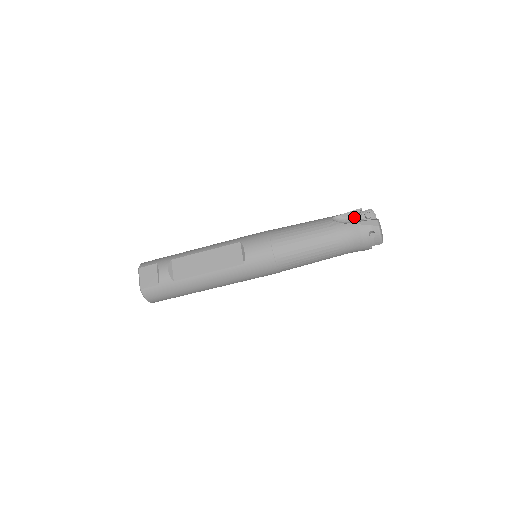
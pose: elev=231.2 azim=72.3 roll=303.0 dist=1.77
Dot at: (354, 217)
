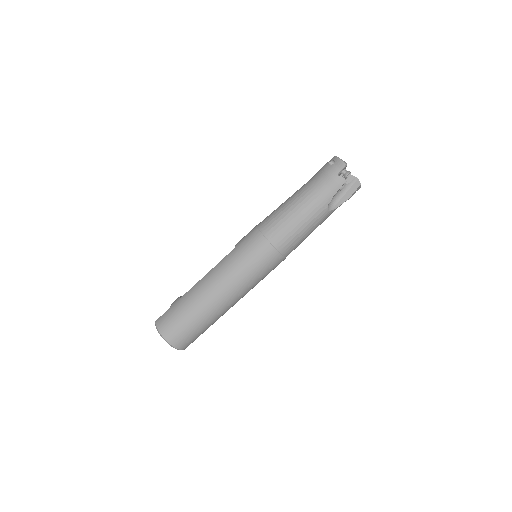
Dot at: occluded
